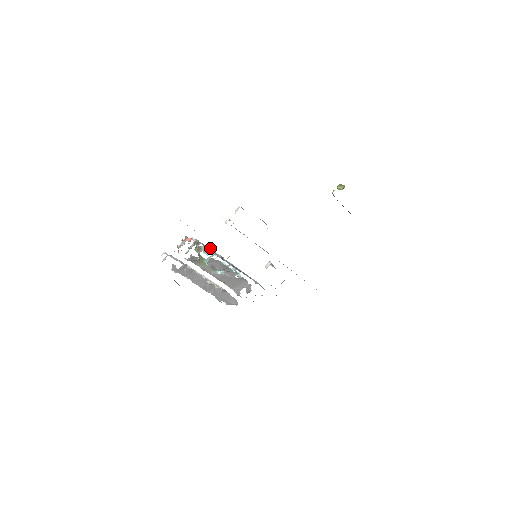
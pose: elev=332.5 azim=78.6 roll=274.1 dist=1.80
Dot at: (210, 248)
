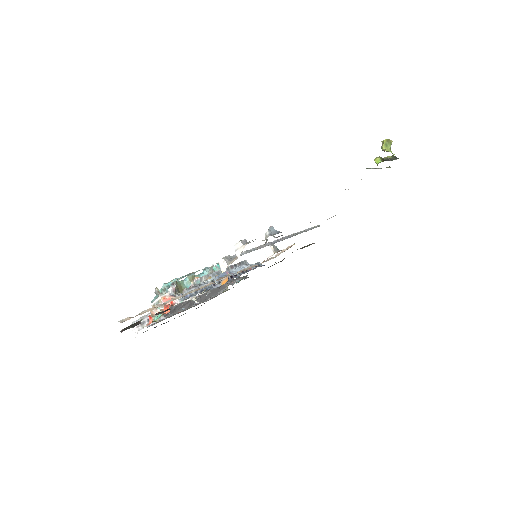
Dot at: (190, 273)
